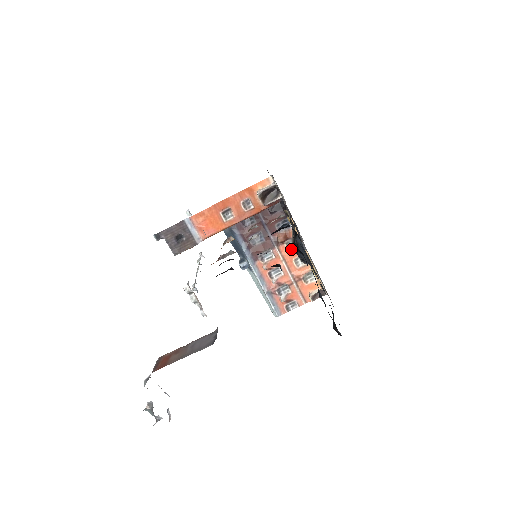
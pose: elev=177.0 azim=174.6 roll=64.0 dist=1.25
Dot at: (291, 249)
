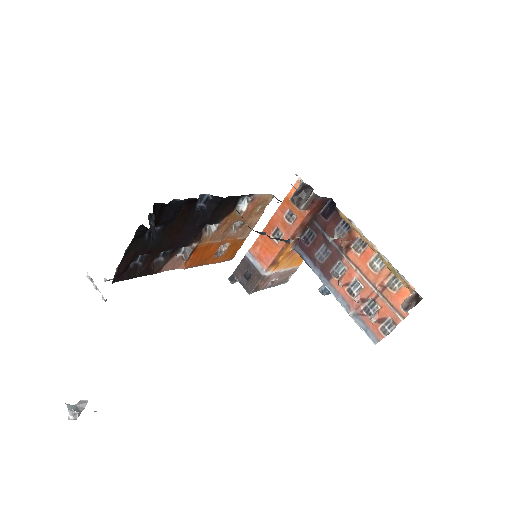
Dot at: (361, 252)
